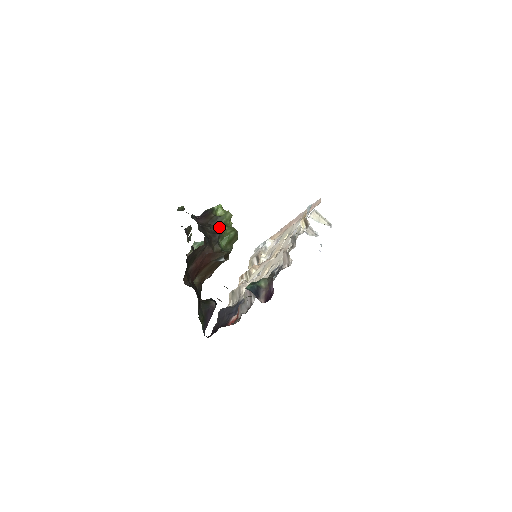
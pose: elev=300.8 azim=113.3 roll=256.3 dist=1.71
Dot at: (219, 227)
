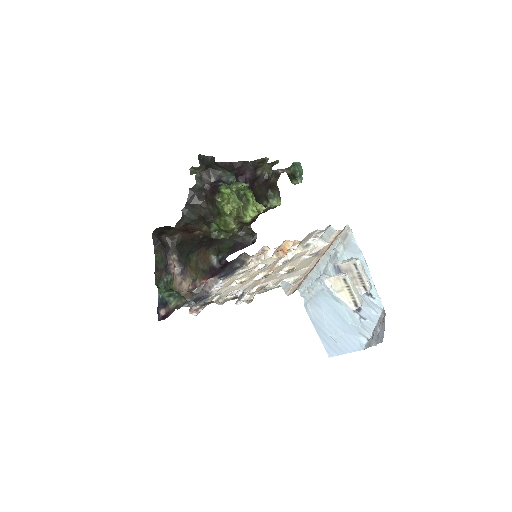
Dot at: (216, 212)
